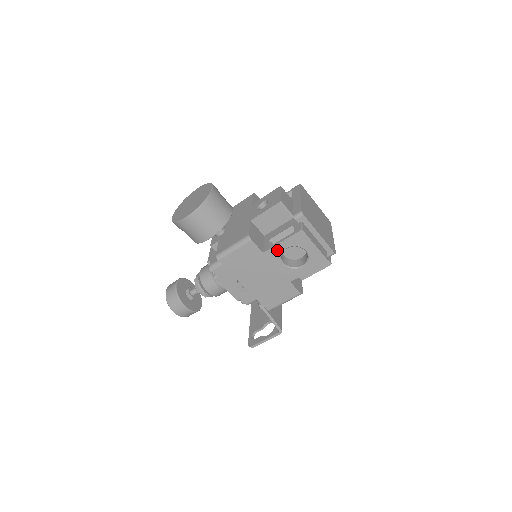
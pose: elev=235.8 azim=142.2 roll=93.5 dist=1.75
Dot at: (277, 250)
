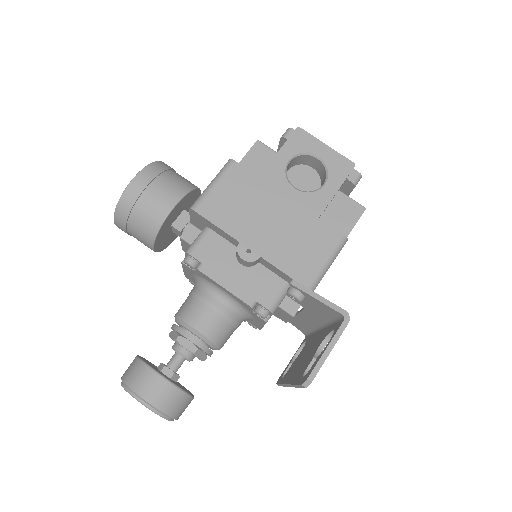
Dot at: (277, 167)
